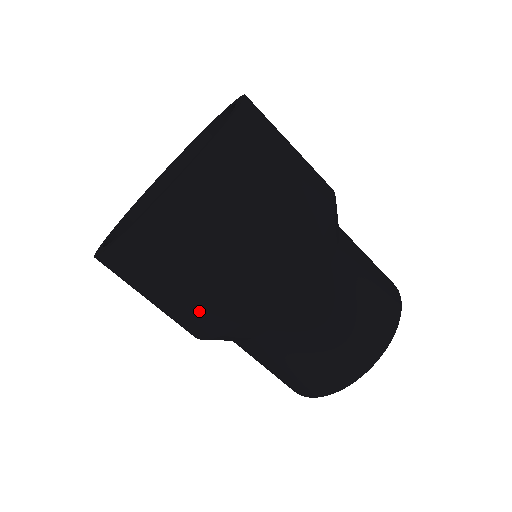
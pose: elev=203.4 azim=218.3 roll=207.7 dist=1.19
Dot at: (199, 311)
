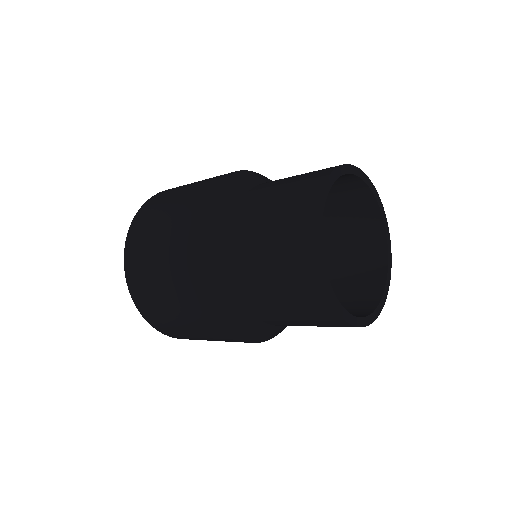
Dot at: (179, 288)
